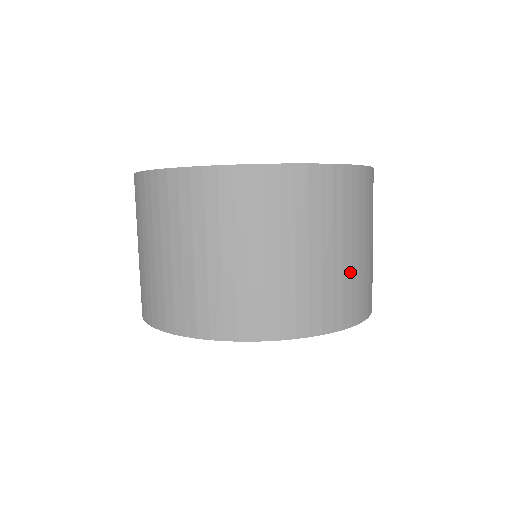
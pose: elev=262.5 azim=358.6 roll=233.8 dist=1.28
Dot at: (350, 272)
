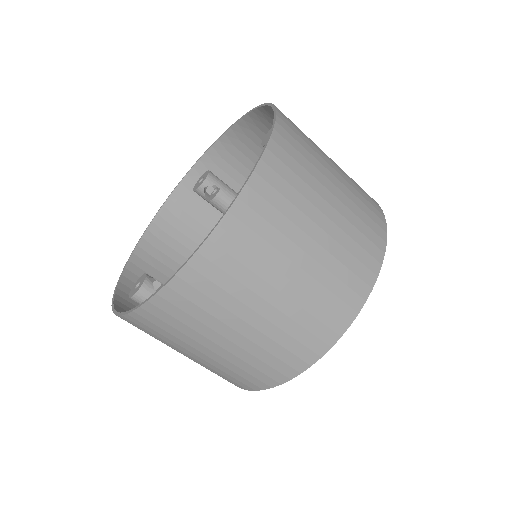
Dot at: (256, 346)
